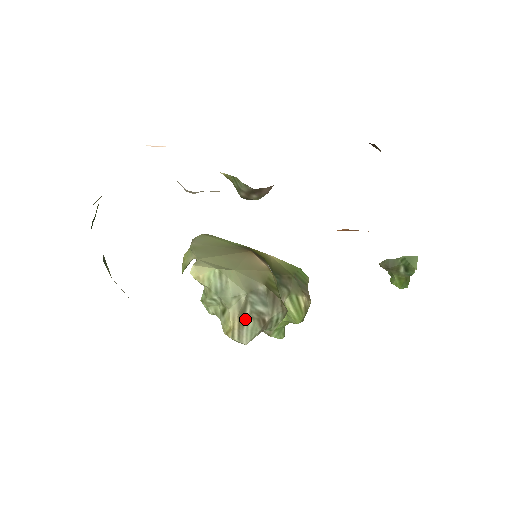
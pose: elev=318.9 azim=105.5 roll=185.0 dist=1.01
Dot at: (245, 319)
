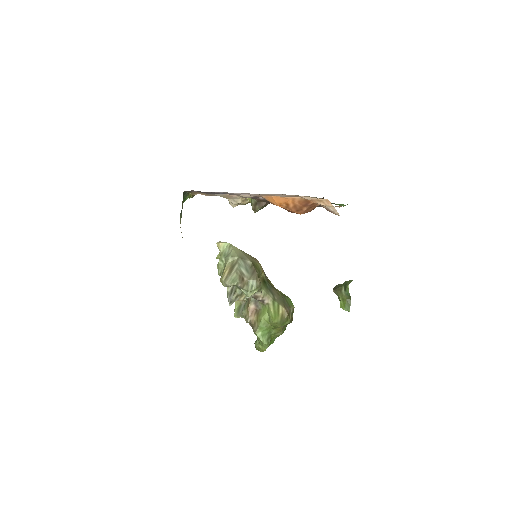
Dot at: (232, 271)
